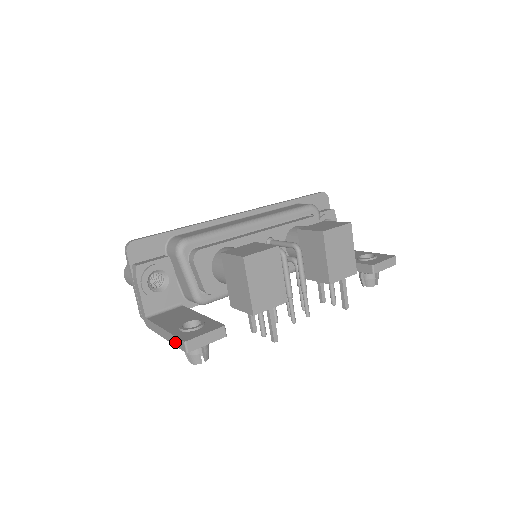
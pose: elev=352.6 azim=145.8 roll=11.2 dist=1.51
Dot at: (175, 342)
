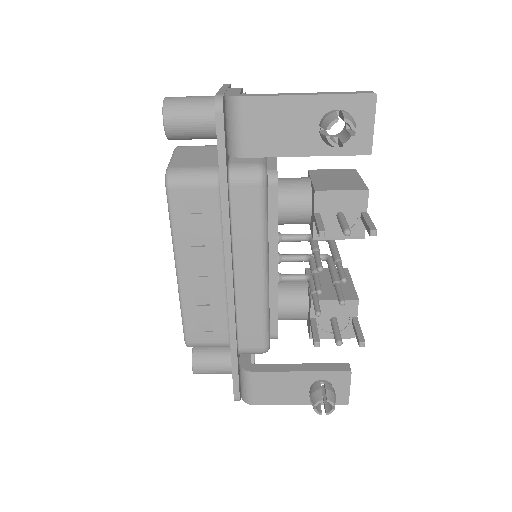
Dot at: (343, 93)
